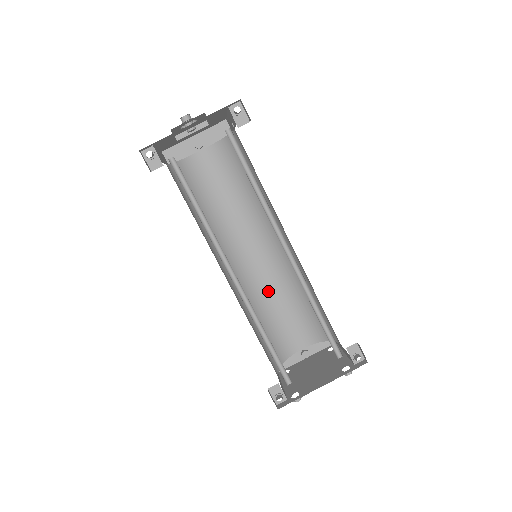
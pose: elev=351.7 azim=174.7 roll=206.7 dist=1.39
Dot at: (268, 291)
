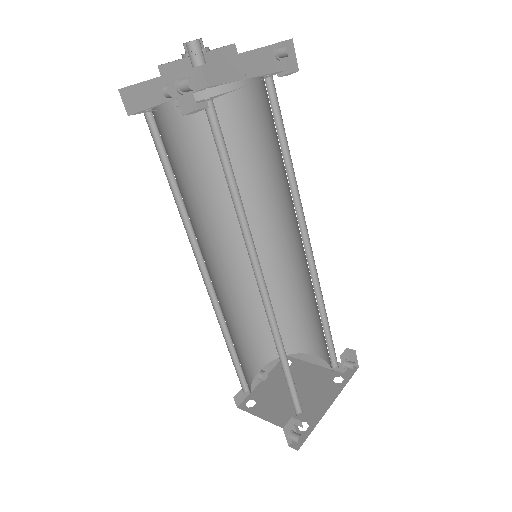
Dot at: (233, 303)
